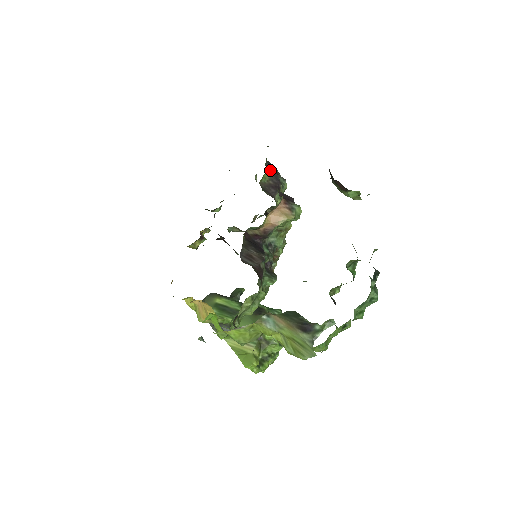
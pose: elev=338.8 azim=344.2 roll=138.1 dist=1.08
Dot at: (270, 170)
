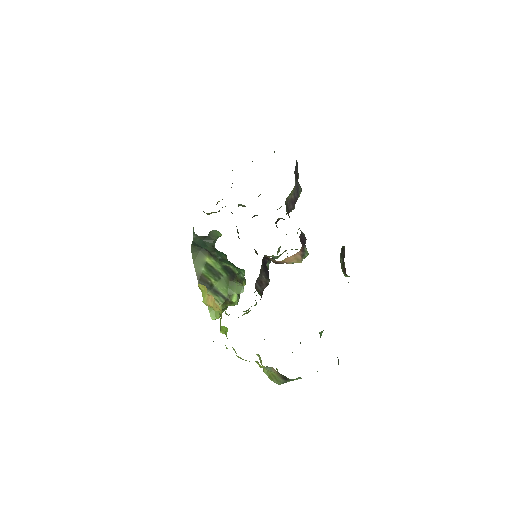
Dot at: (295, 177)
